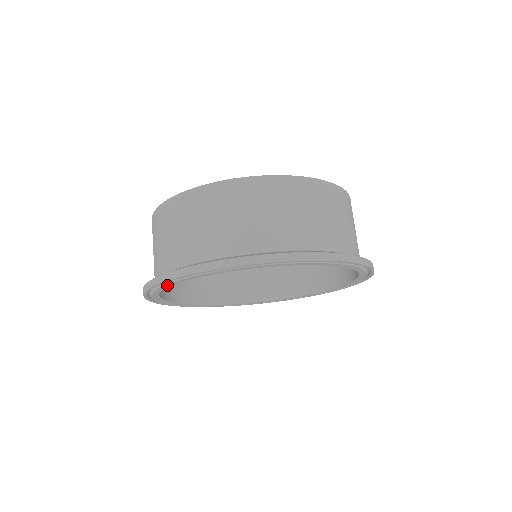
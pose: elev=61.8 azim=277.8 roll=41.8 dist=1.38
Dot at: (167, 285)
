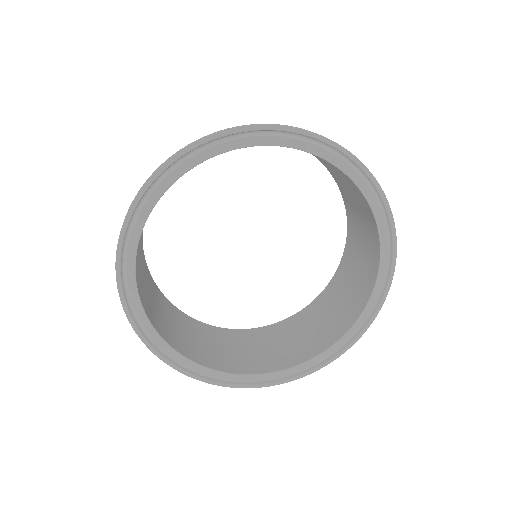
Dot at: (148, 205)
